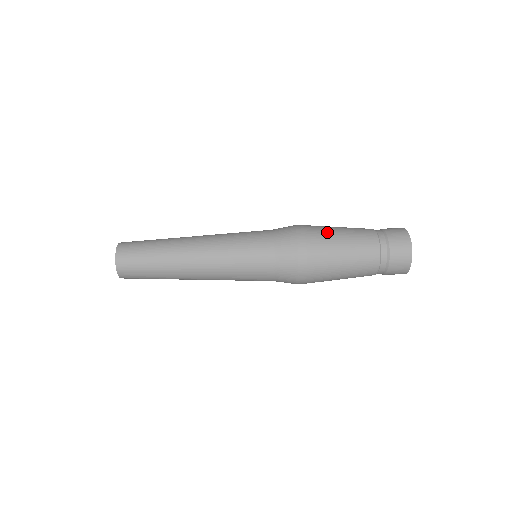
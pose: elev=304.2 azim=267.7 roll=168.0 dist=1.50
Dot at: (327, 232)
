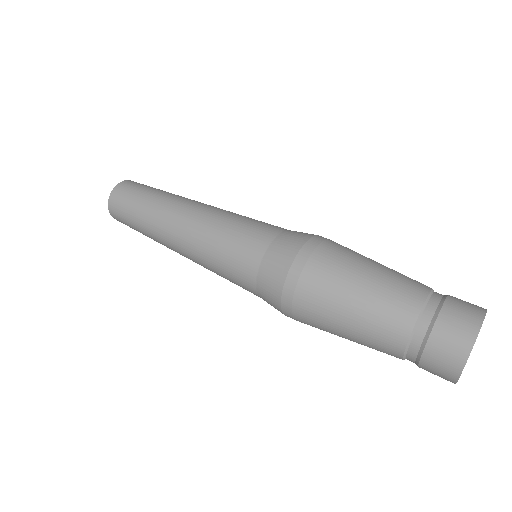
Dot at: (336, 282)
